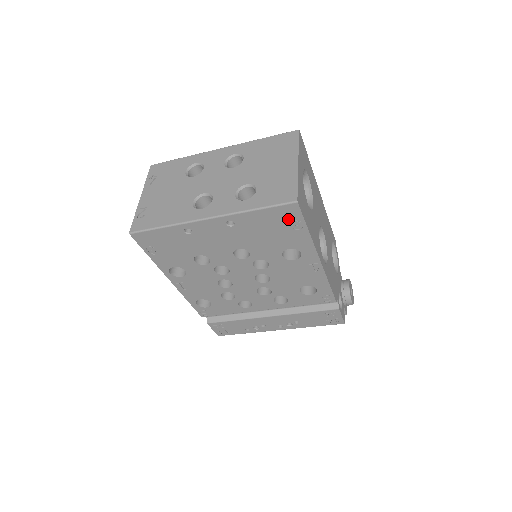
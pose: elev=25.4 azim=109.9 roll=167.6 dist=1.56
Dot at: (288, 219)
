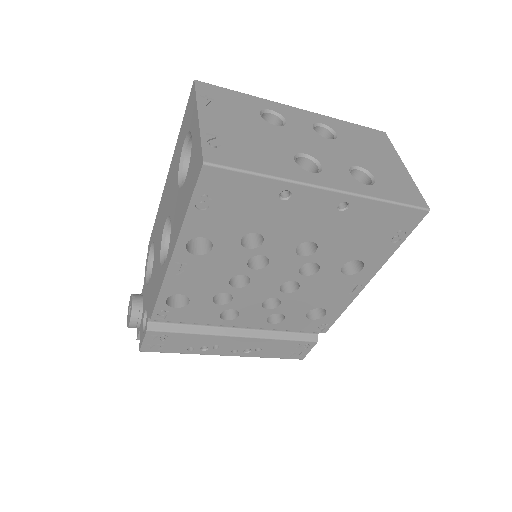
Dot at: (399, 226)
